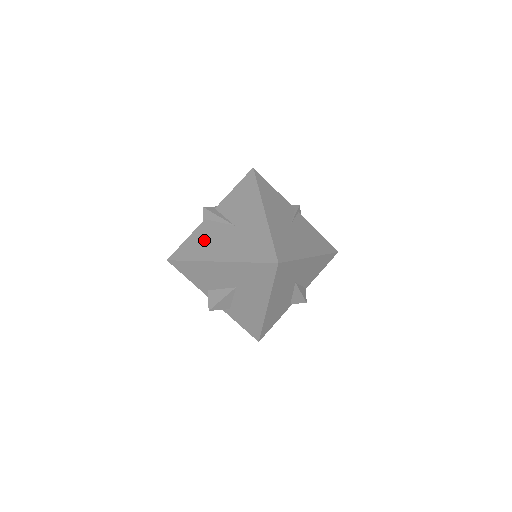
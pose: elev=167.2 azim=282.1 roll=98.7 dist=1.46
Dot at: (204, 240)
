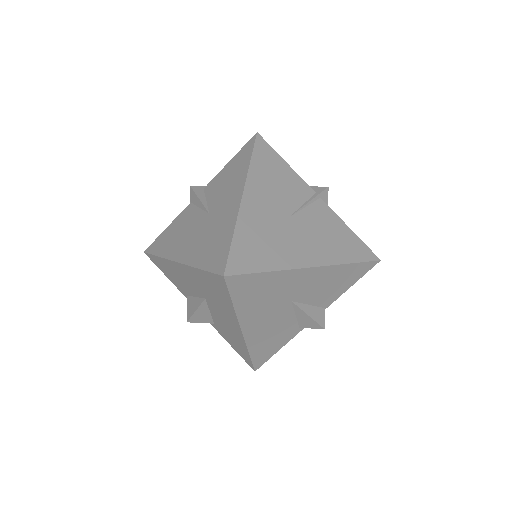
Dot at: (178, 230)
